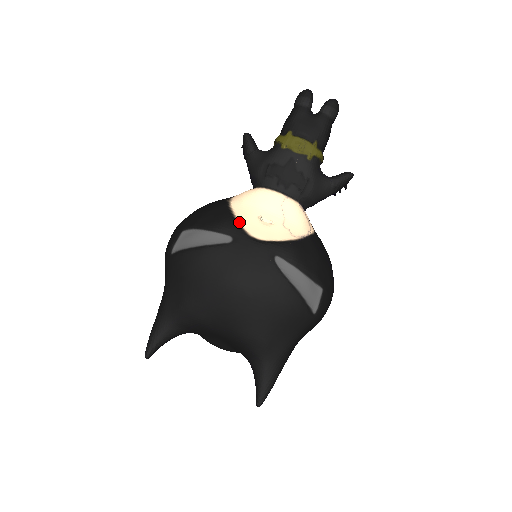
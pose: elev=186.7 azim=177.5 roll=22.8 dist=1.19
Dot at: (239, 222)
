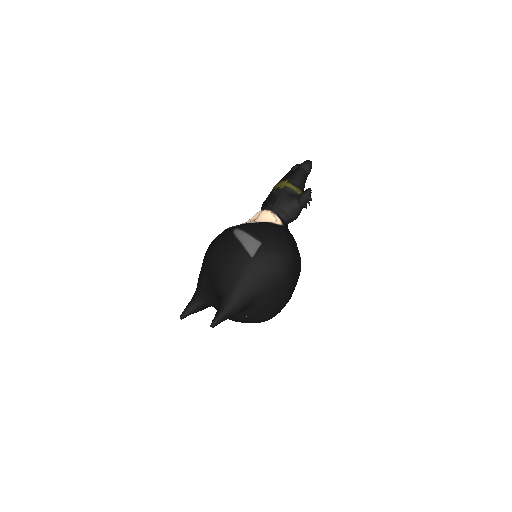
Dot at: occluded
